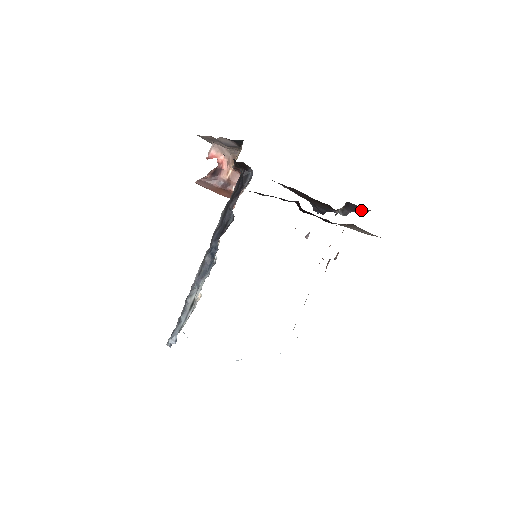
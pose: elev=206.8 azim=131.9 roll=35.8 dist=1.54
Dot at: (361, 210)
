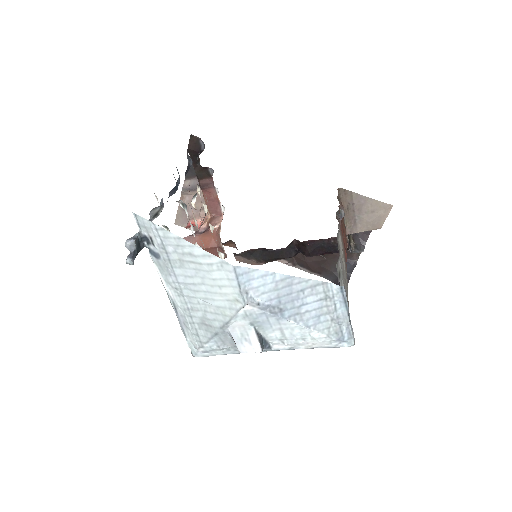
Dot at: occluded
